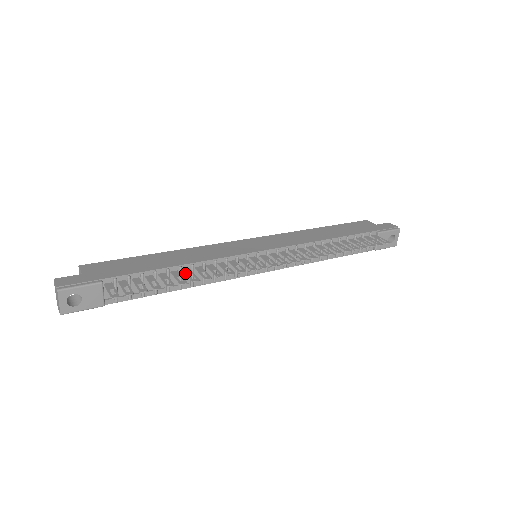
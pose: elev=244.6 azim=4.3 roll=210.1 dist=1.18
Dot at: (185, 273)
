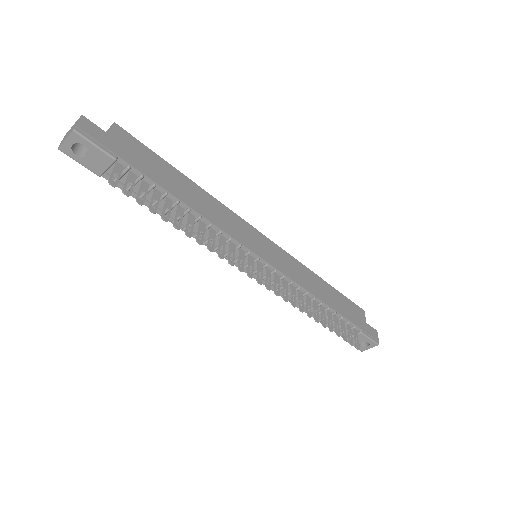
Dot at: (188, 218)
